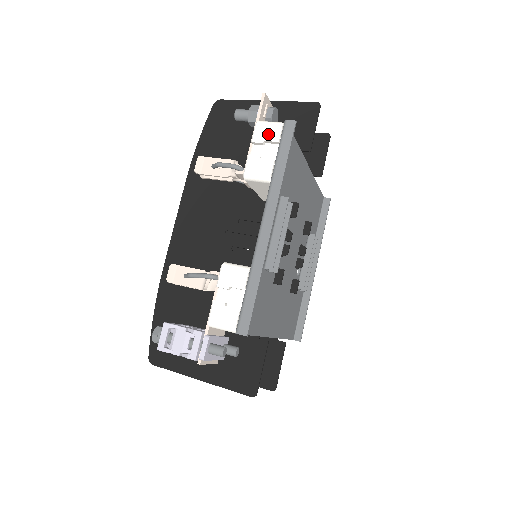
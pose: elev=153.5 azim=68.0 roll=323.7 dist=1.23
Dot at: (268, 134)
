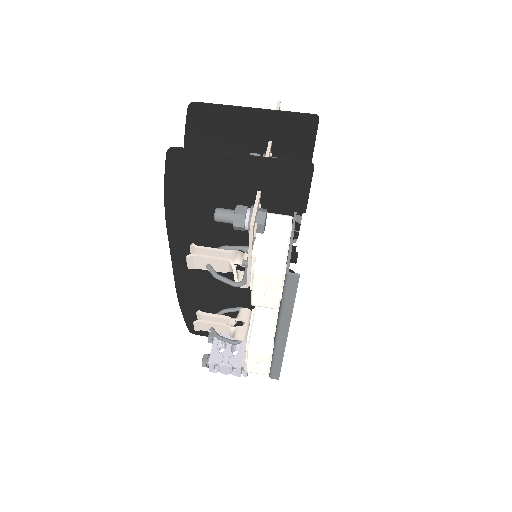
Dot at: (270, 281)
